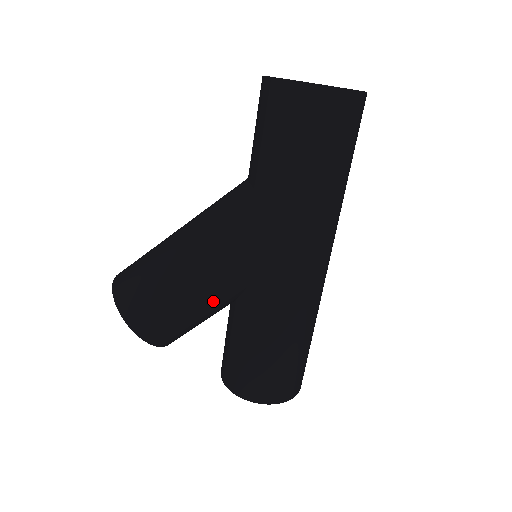
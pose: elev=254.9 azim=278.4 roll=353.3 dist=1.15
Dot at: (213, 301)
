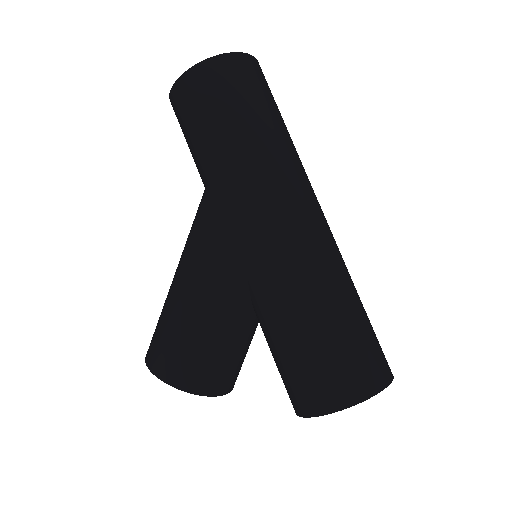
Dot at: (222, 311)
